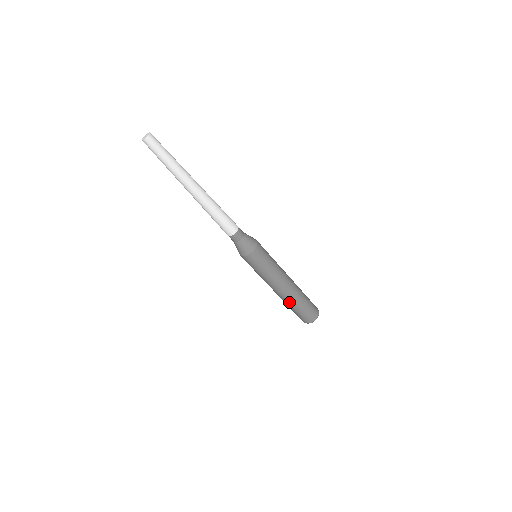
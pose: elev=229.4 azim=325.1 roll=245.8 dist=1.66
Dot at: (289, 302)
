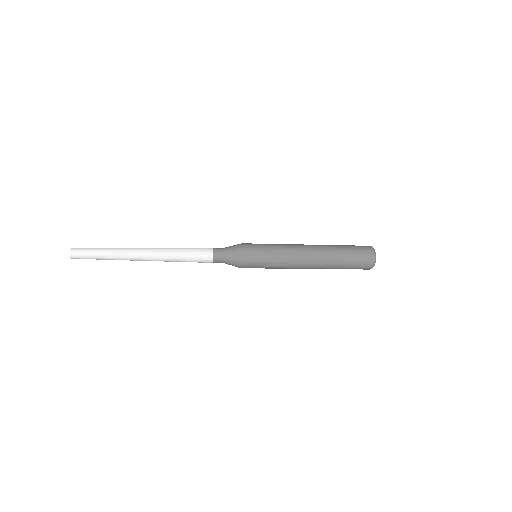
Dot at: occluded
